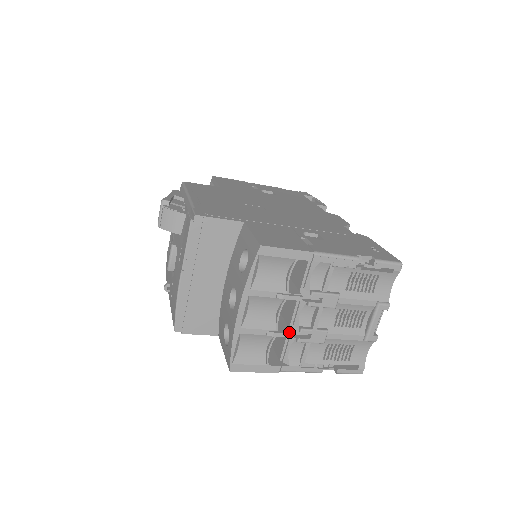
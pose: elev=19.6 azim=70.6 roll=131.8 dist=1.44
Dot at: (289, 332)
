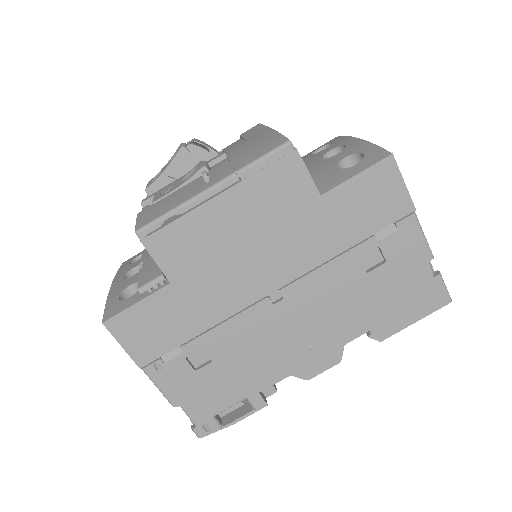
Dot at: occluded
